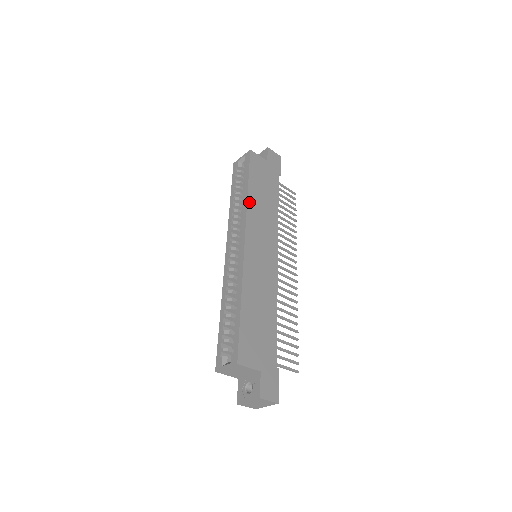
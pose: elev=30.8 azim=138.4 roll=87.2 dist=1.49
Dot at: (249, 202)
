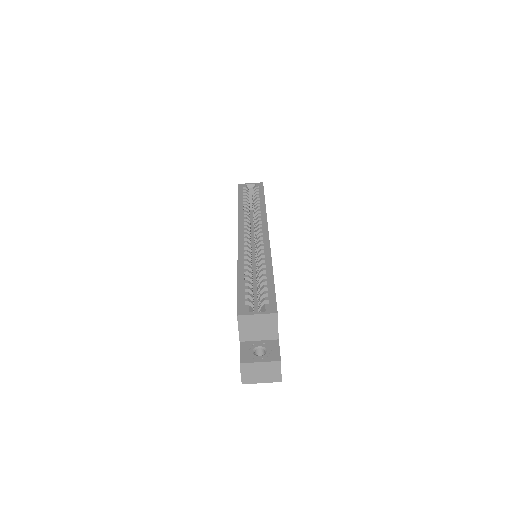
Dot at: occluded
